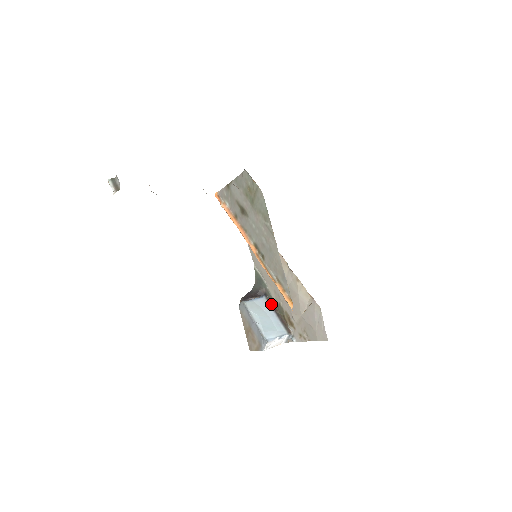
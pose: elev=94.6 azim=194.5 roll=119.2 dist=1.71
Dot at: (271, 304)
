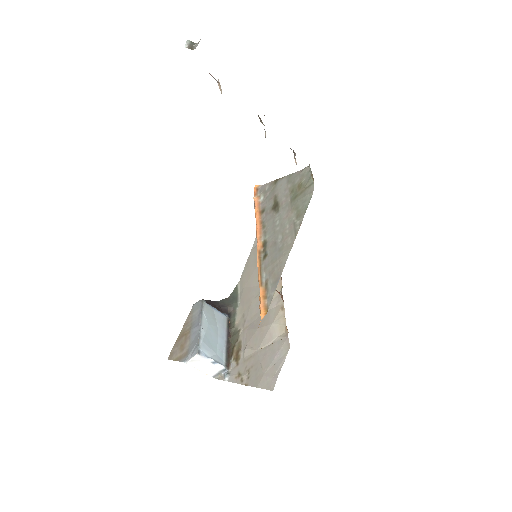
Dot at: (229, 327)
